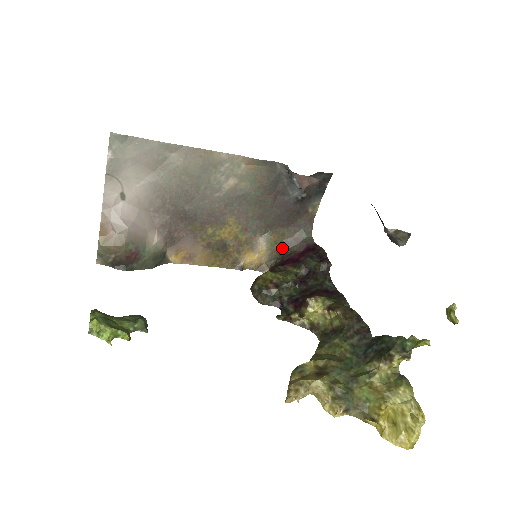
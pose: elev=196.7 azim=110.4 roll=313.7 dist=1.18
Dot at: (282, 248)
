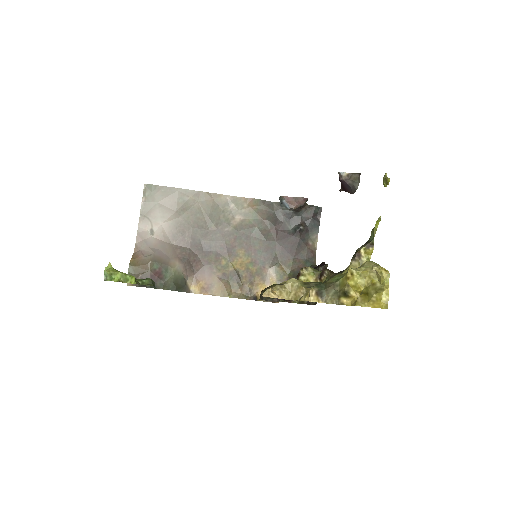
Dot at: occluded
